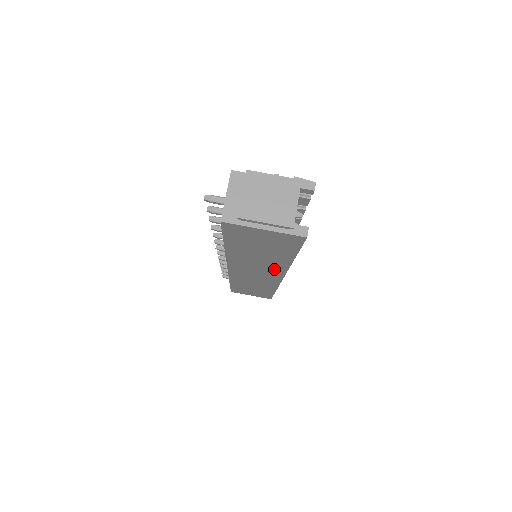
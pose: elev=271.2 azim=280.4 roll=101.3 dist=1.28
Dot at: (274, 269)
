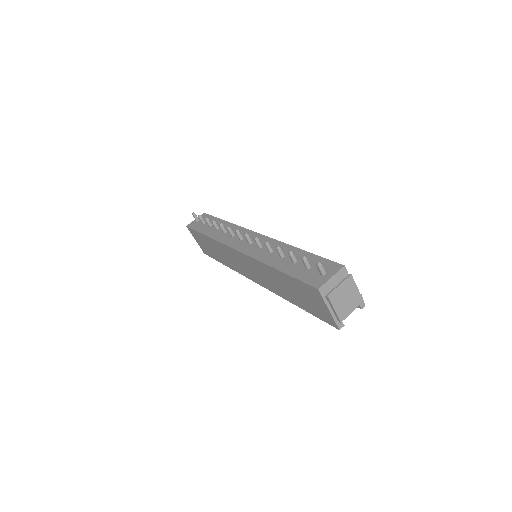
Dot at: (270, 286)
